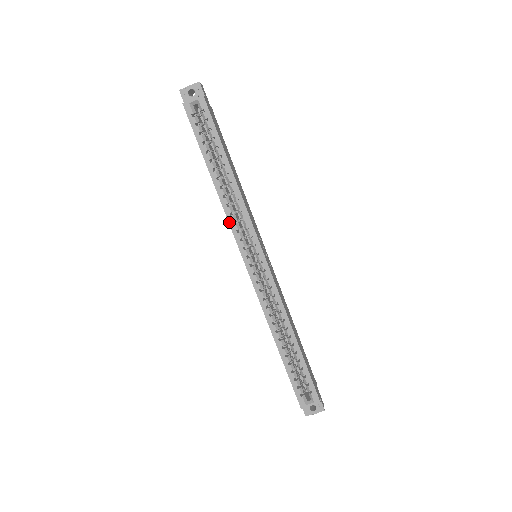
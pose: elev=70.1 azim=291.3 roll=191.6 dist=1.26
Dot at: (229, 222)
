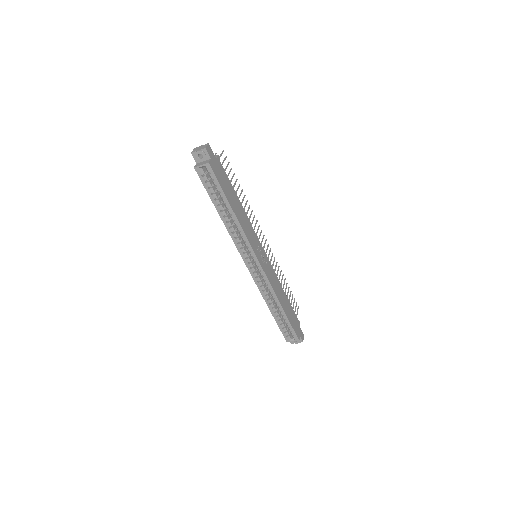
Dot at: (234, 243)
